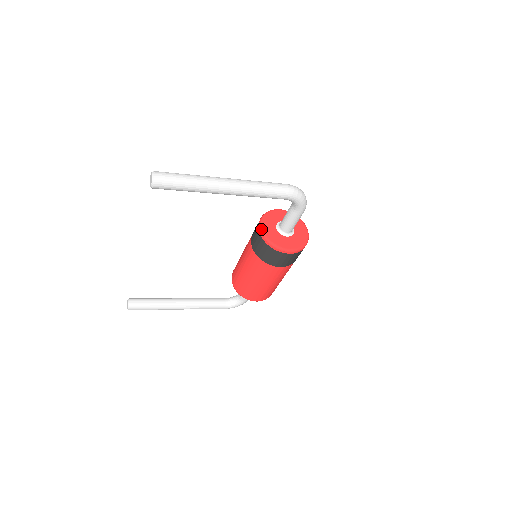
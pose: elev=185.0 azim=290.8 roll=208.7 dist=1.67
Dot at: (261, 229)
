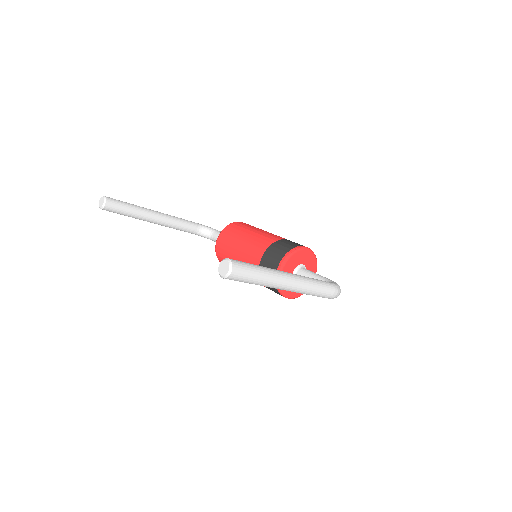
Dot at: occluded
